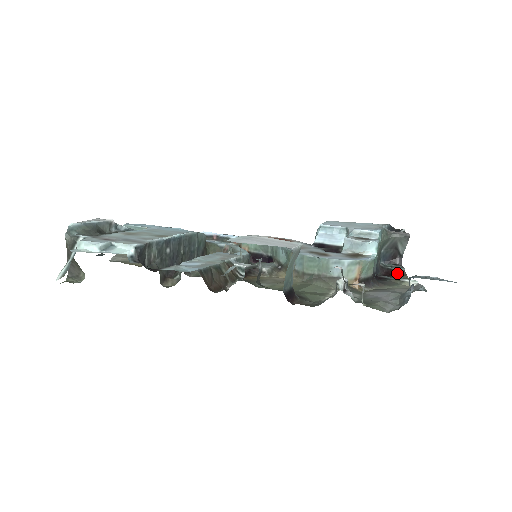
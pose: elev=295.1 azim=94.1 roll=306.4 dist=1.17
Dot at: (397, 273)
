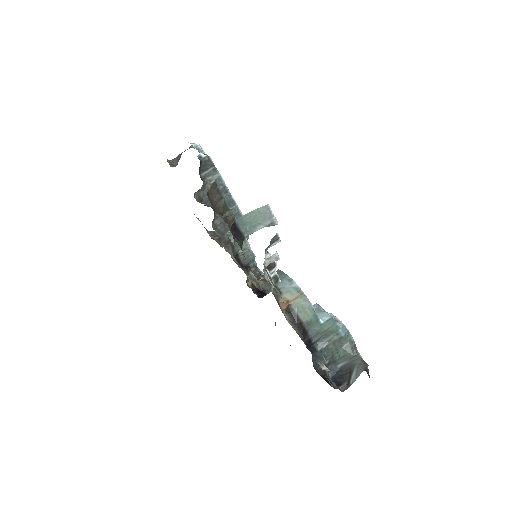
Dot at: (330, 384)
